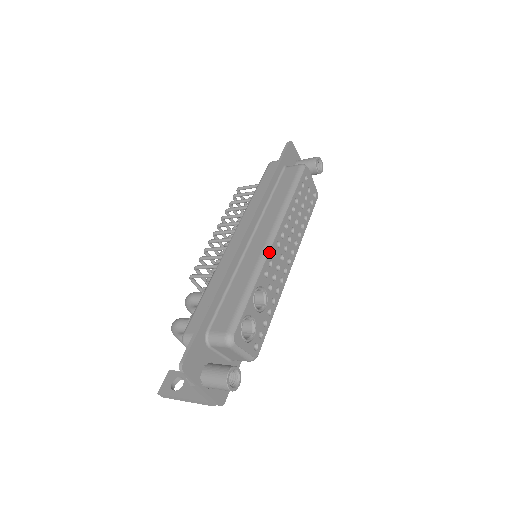
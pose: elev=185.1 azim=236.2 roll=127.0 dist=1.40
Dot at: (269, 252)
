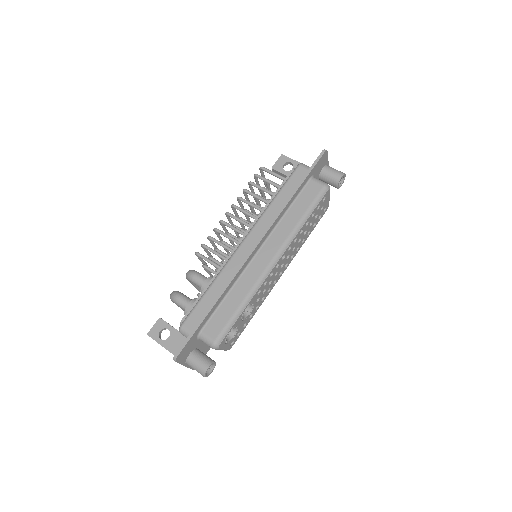
Dot at: (268, 275)
